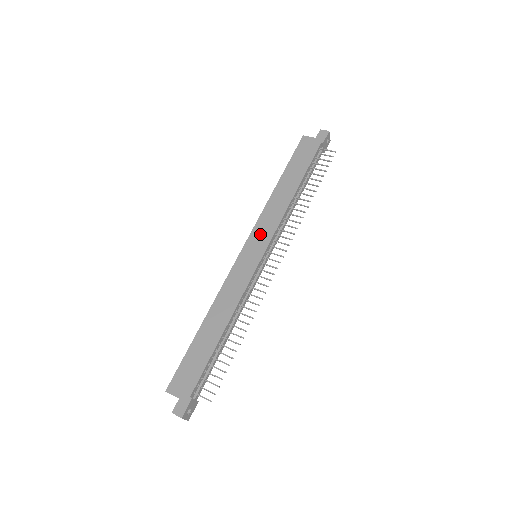
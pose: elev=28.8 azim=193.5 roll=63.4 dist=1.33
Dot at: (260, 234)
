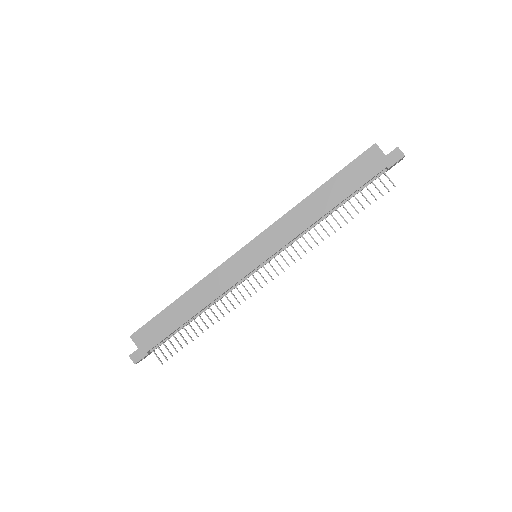
Dot at: (269, 240)
